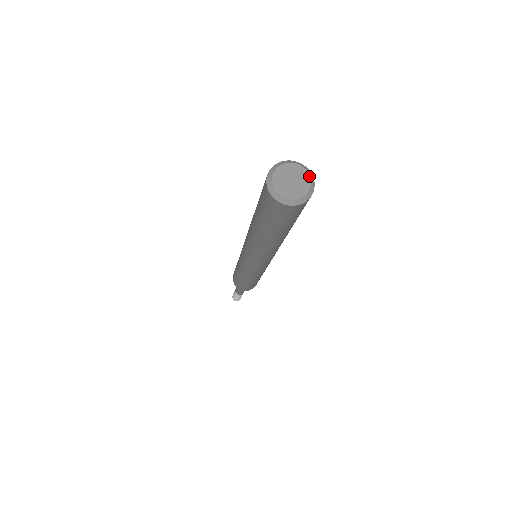
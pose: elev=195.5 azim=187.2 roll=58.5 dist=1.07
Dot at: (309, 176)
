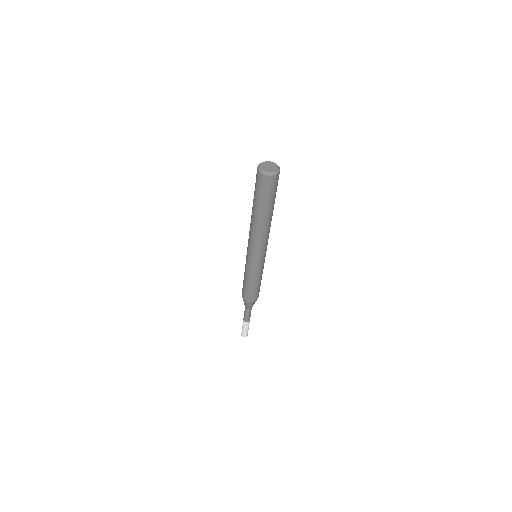
Dot at: (278, 169)
